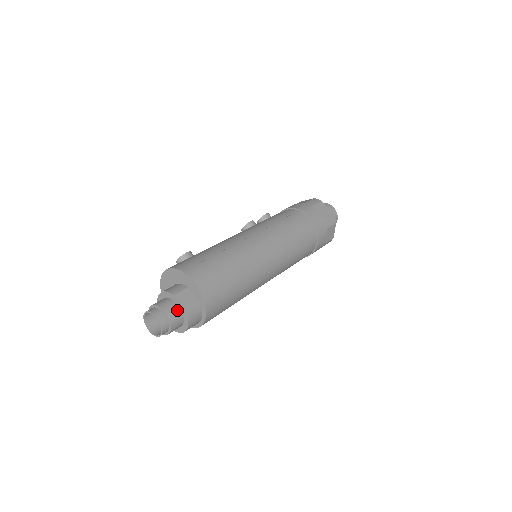
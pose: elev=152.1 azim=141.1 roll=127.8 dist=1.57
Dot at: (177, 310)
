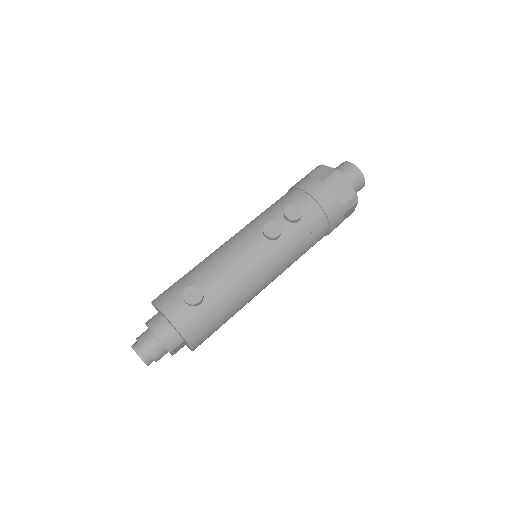
Dot at: occluded
